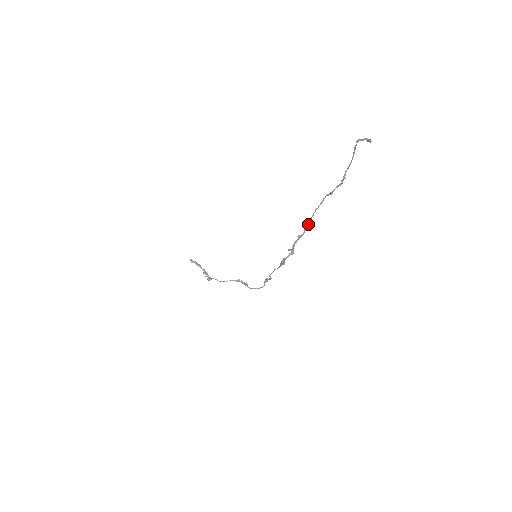
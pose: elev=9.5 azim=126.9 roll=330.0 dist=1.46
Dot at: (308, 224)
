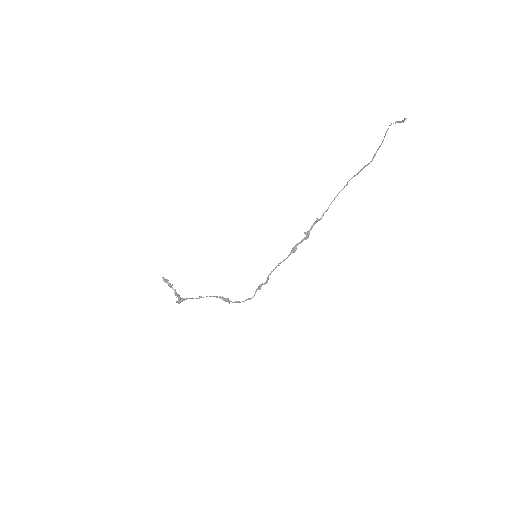
Dot at: (327, 209)
